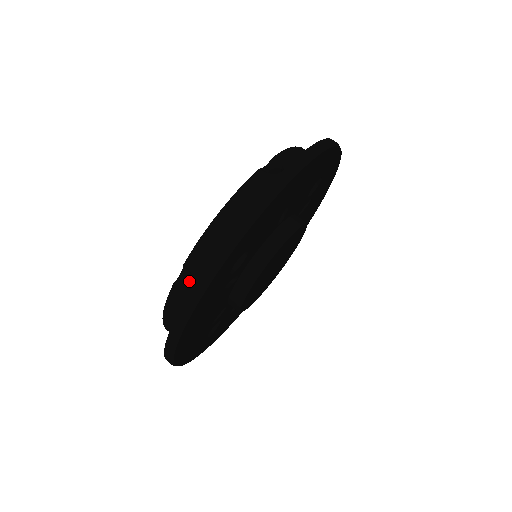
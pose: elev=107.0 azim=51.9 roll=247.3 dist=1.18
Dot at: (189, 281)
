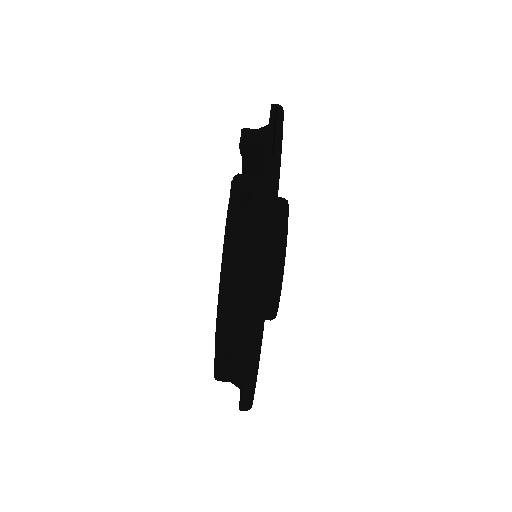
Dot at: occluded
